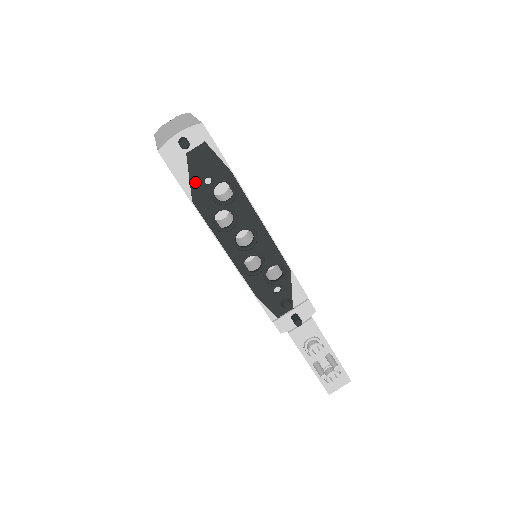
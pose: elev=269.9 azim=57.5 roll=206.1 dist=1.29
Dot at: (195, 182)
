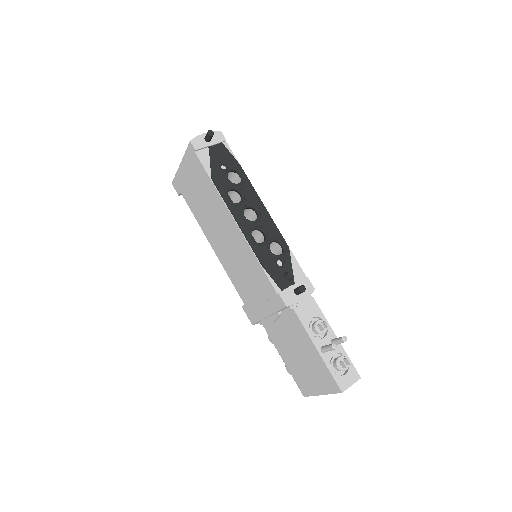
Dot at: (214, 166)
